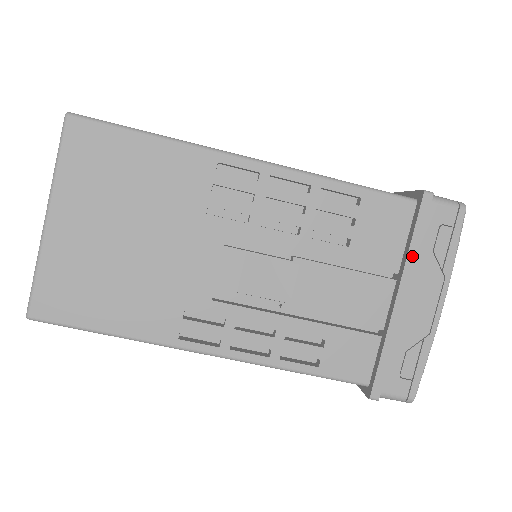
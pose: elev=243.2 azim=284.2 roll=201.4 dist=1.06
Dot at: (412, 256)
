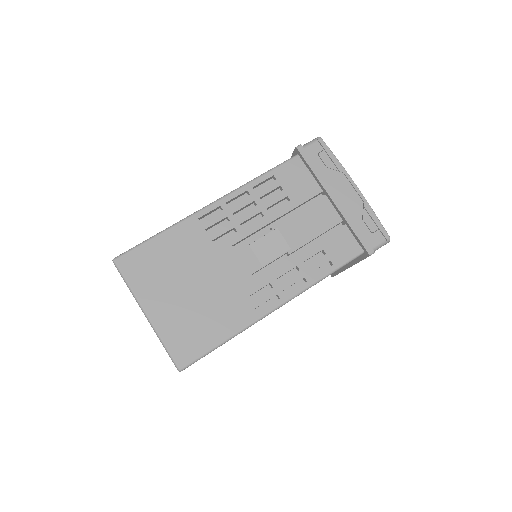
Dot at: (320, 177)
